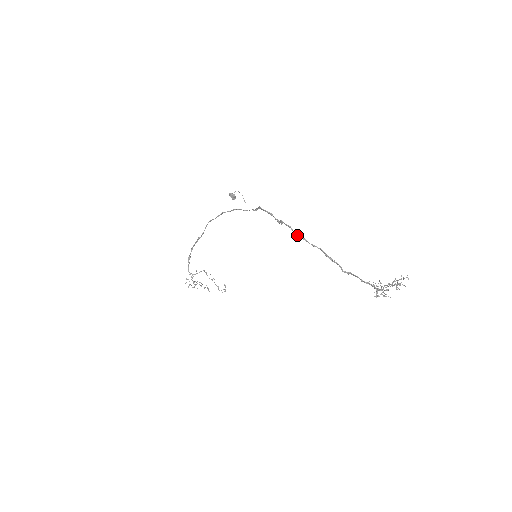
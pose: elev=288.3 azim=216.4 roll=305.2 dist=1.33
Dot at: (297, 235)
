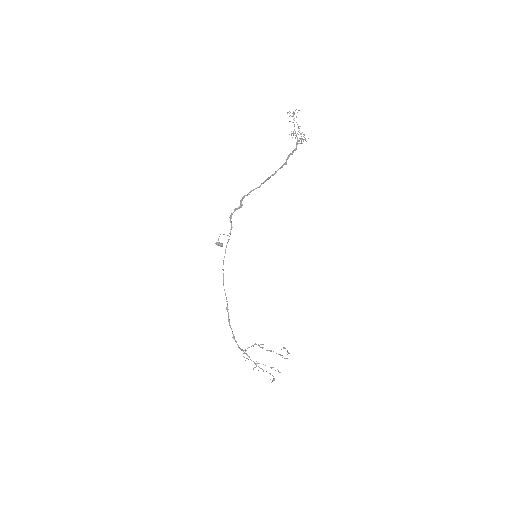
Dot at: (249, 192)
